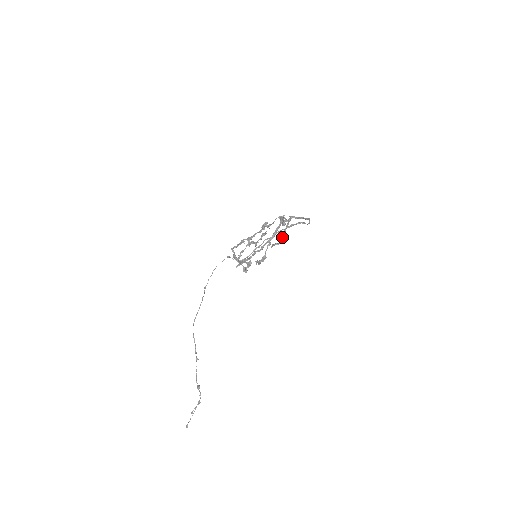
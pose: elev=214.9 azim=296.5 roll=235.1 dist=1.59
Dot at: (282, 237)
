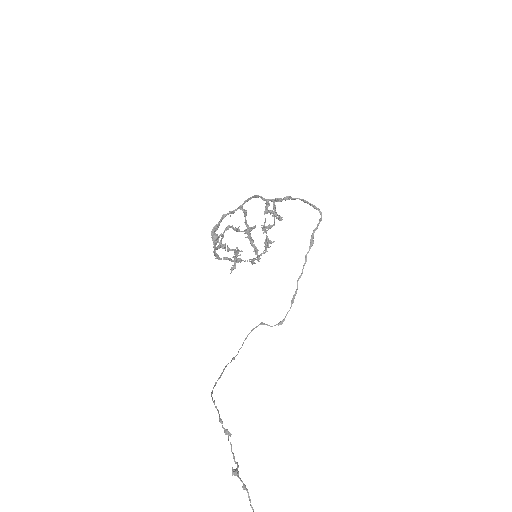
Dot at: (274, 218)
